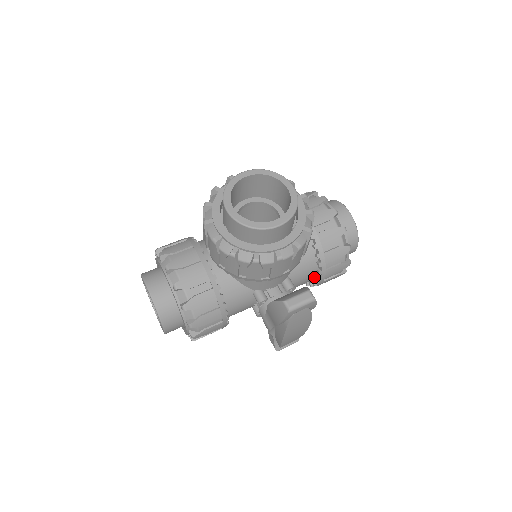
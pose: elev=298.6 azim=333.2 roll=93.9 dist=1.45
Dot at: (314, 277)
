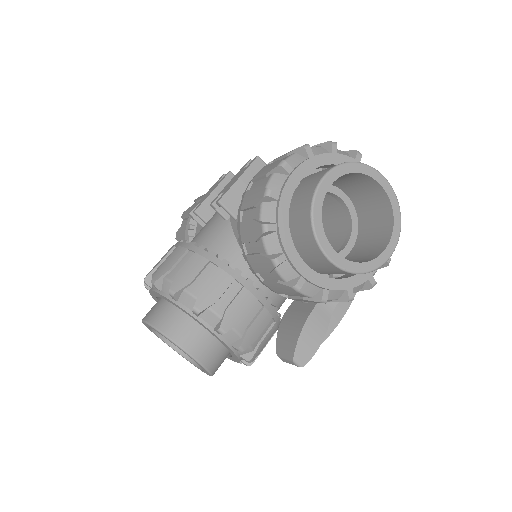
Dot at: occluded
